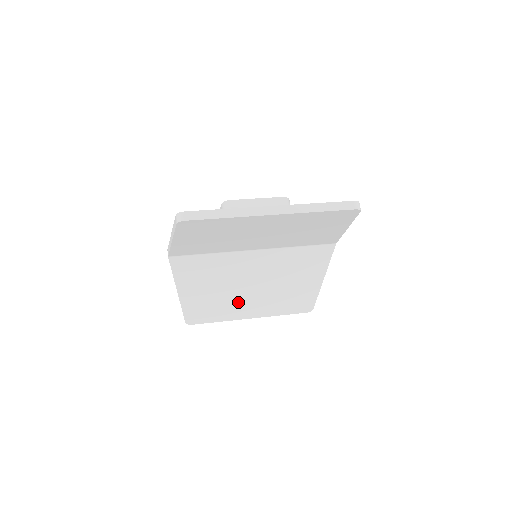
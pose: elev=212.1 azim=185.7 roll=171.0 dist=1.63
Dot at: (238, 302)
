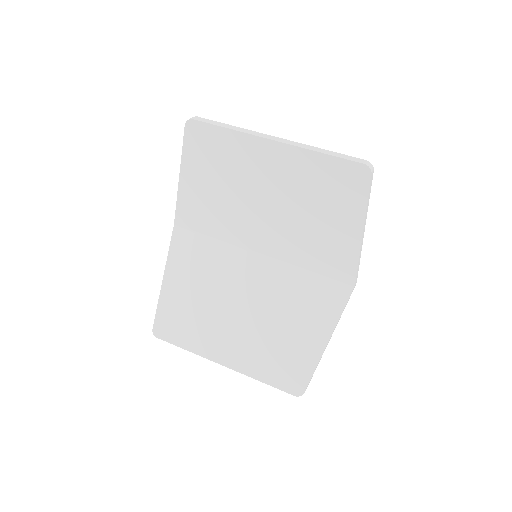
Dot at: (217, 328)
